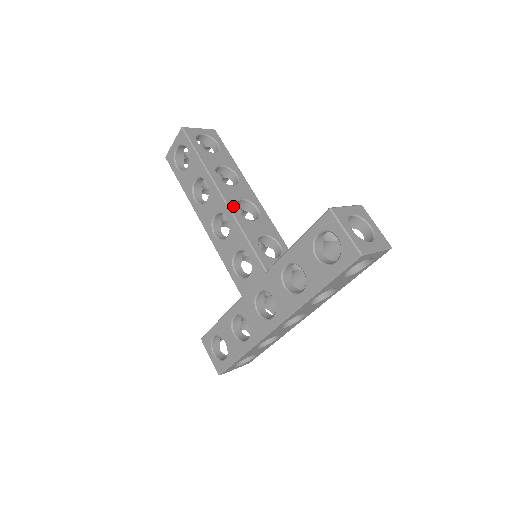
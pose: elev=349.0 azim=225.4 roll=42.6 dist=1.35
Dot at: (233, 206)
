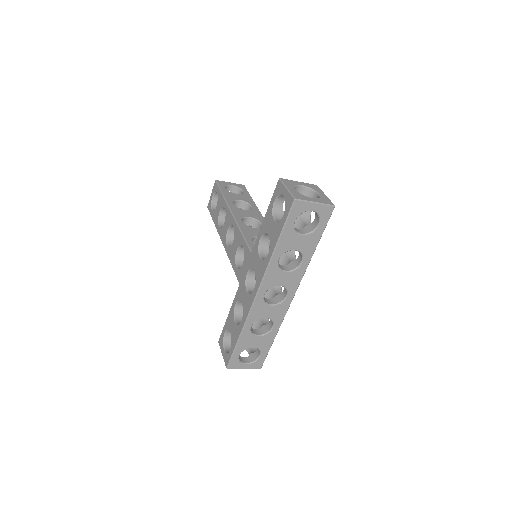
Dot at: (239, 218)
